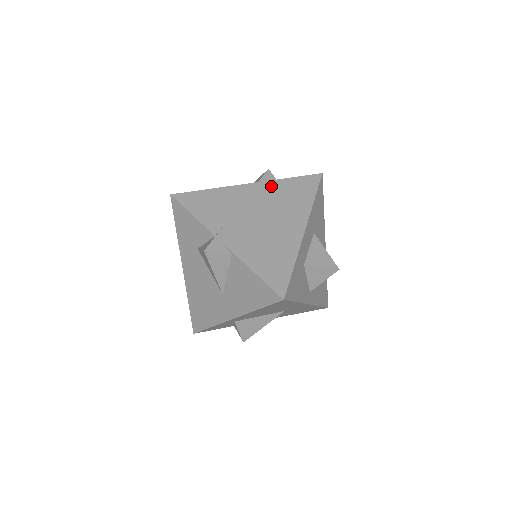
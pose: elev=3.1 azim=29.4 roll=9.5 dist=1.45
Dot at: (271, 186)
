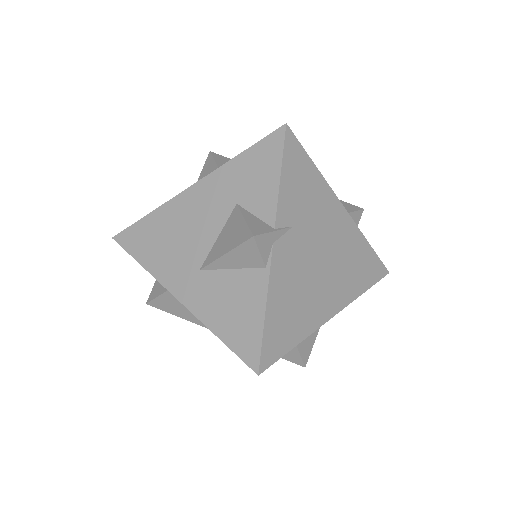
Dot at: (354, 235)
